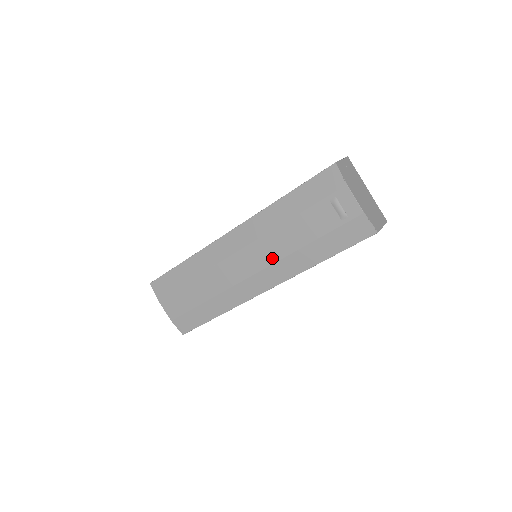
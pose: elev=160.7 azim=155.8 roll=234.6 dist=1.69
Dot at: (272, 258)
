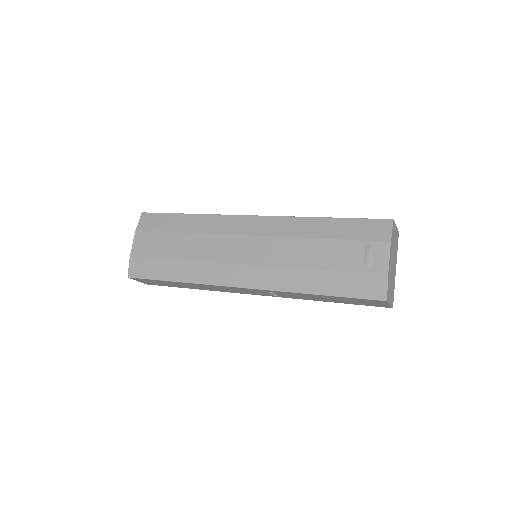
Dot at: (274, 261)
